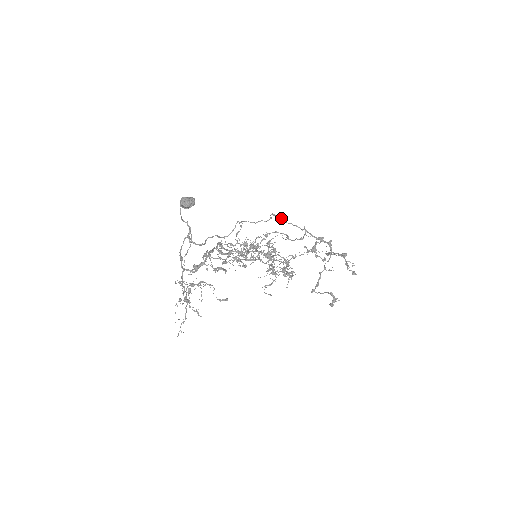
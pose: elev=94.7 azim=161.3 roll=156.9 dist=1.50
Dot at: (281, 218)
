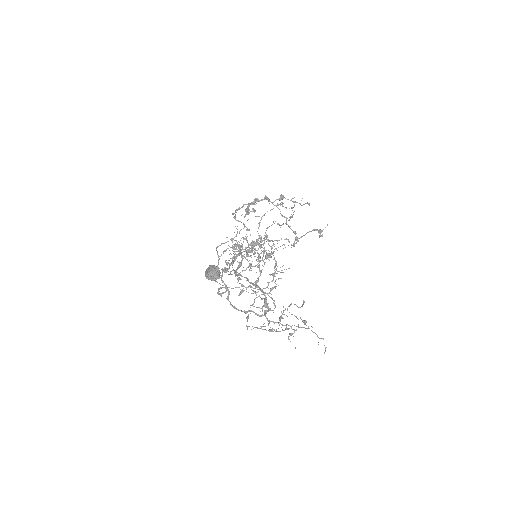
Dot at: occluded
